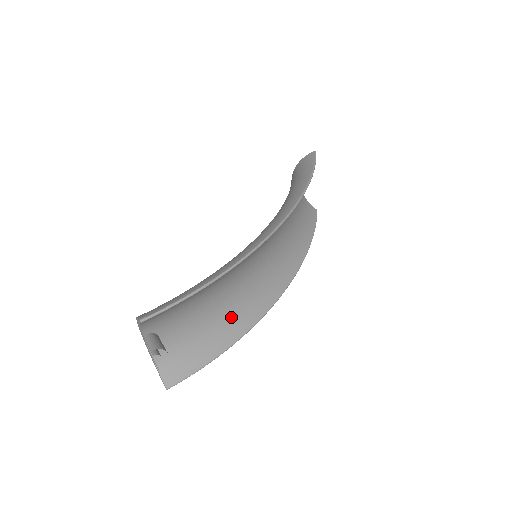
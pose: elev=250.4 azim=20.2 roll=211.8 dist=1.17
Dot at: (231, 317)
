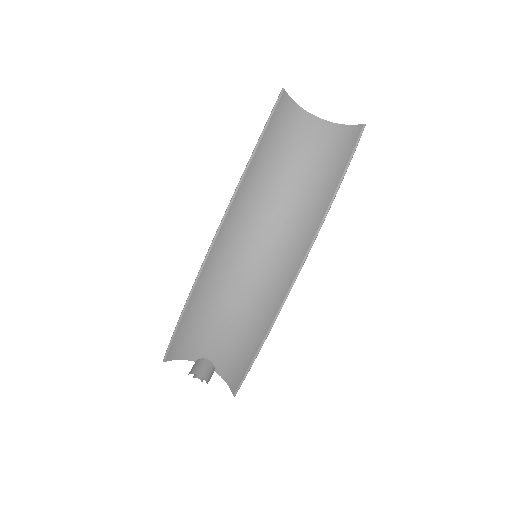
Dot at: (251, 325)
